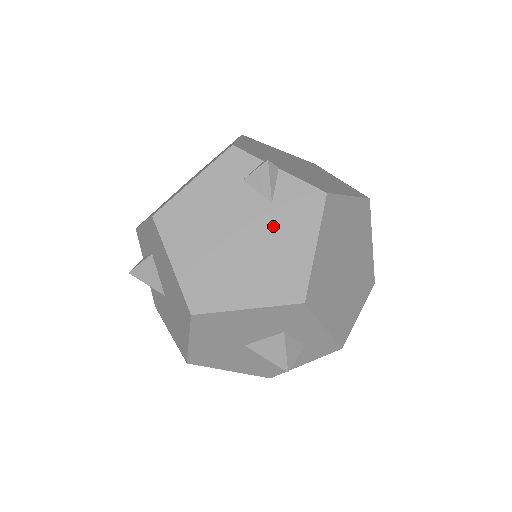
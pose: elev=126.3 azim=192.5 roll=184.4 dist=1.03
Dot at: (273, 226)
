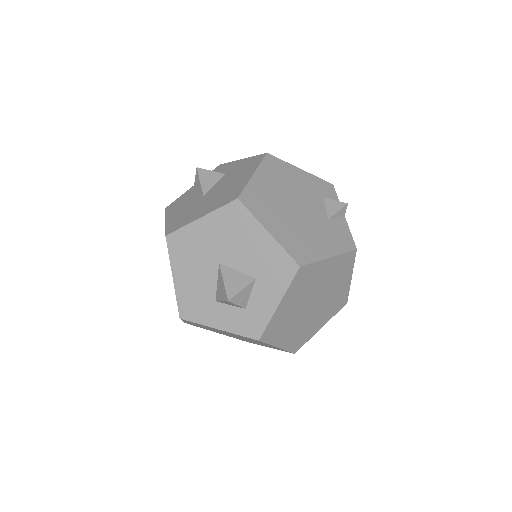
Dot at: (319, 226)
